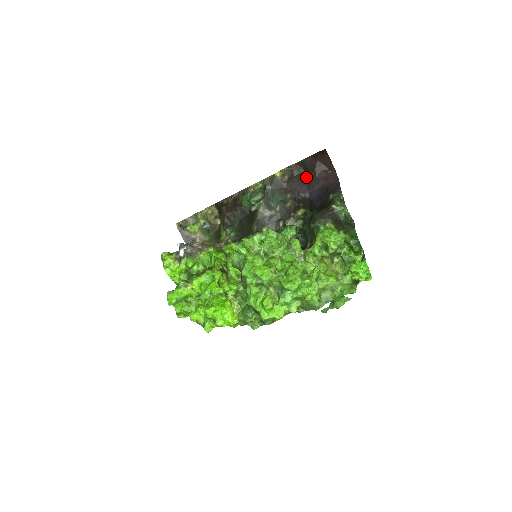
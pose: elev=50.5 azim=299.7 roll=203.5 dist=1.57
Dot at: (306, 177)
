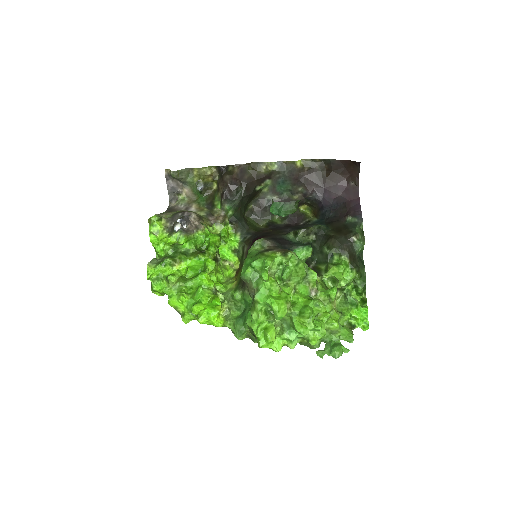
Dot at: (326, 179)
